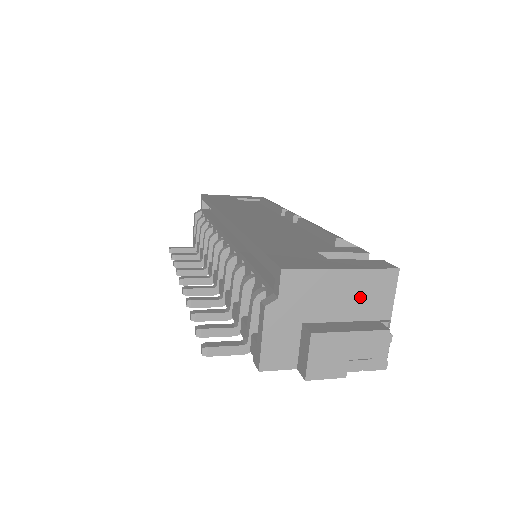
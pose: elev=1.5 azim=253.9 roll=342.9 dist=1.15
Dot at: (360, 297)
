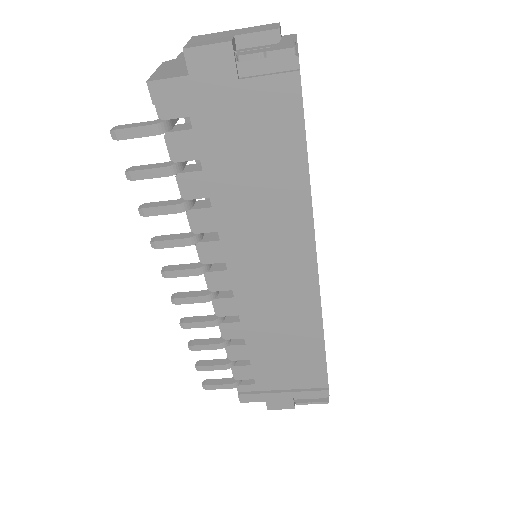
Dot at: occluded
